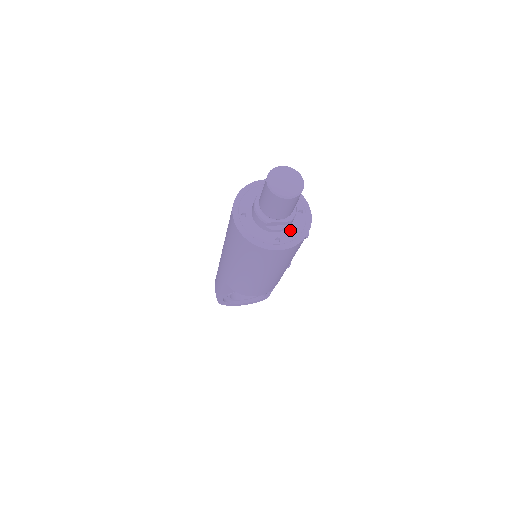
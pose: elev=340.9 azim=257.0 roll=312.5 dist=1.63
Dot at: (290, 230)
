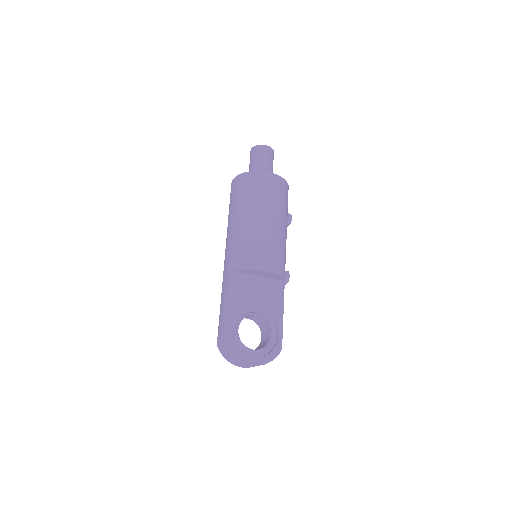
Dot at: occluded
